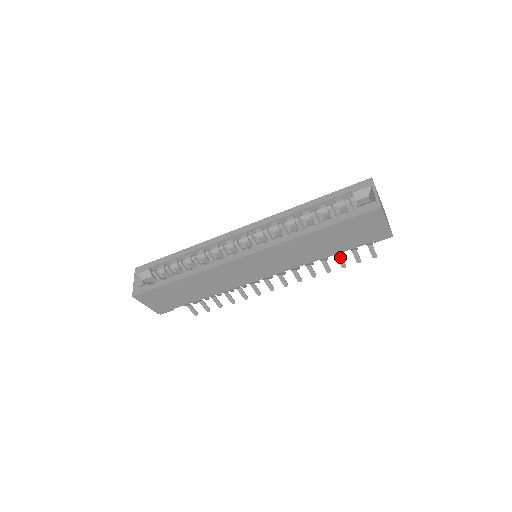
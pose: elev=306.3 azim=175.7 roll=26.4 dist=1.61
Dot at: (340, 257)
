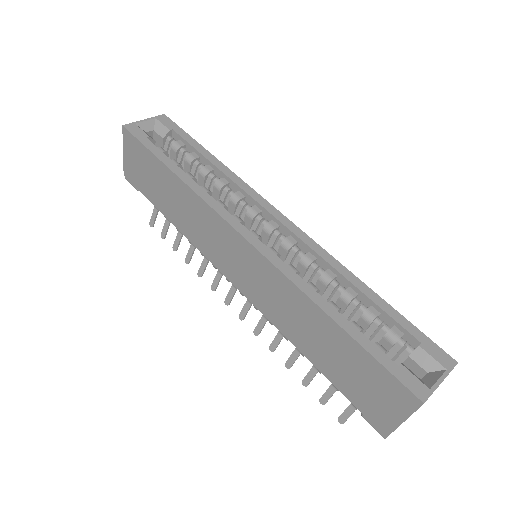
Dot at: (315, 372)
